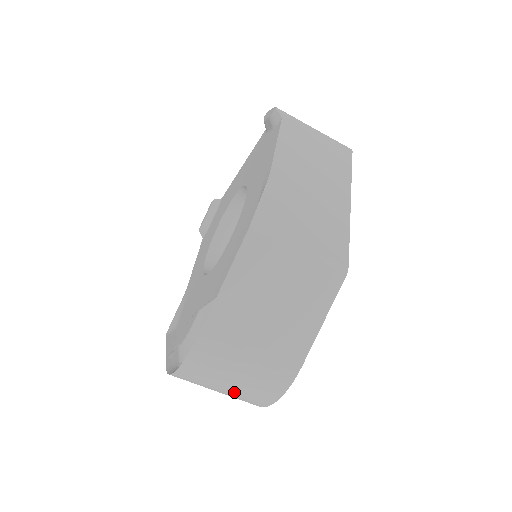
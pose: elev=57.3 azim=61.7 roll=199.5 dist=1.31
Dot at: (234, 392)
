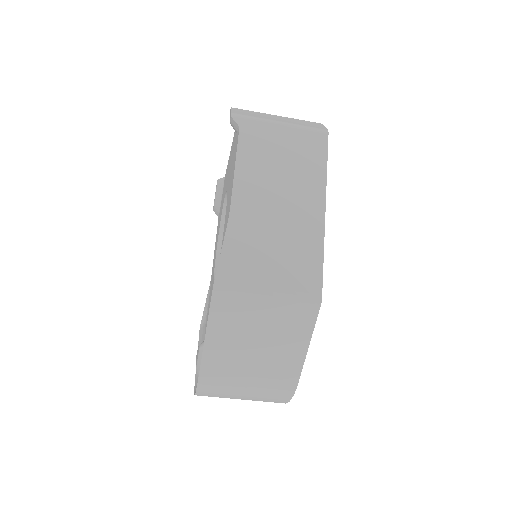
Dot at: occluded
